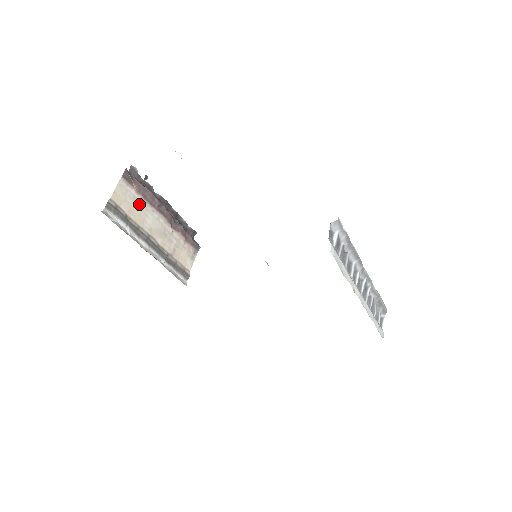
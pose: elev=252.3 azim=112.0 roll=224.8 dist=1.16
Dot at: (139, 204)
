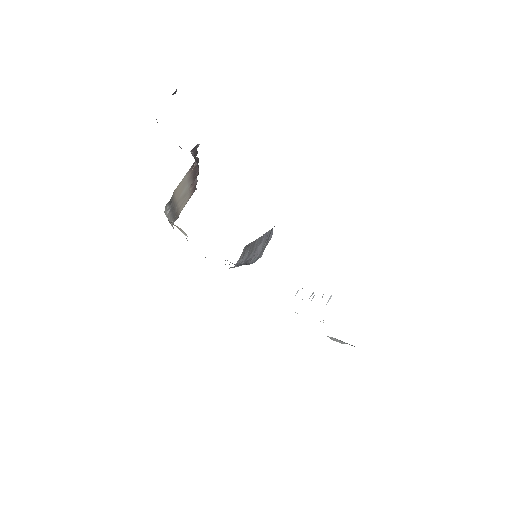
Dot at: (186, 183)
